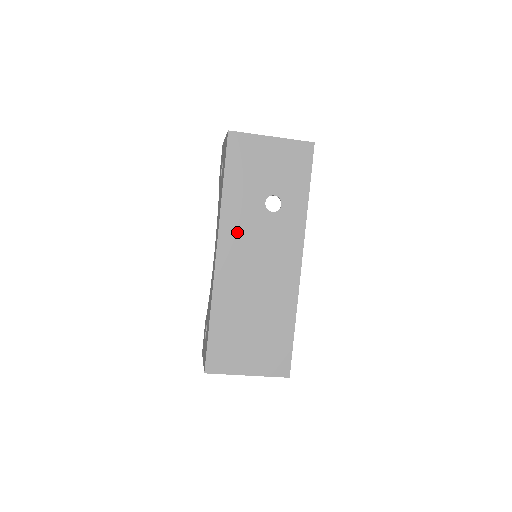
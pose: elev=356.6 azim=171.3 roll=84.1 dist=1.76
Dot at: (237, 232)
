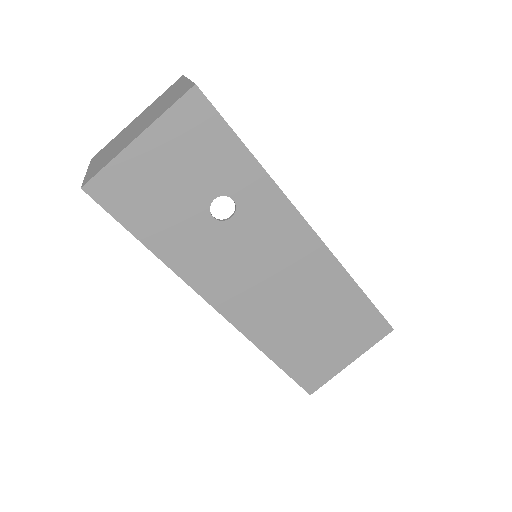
Dot at: (215, 274)
